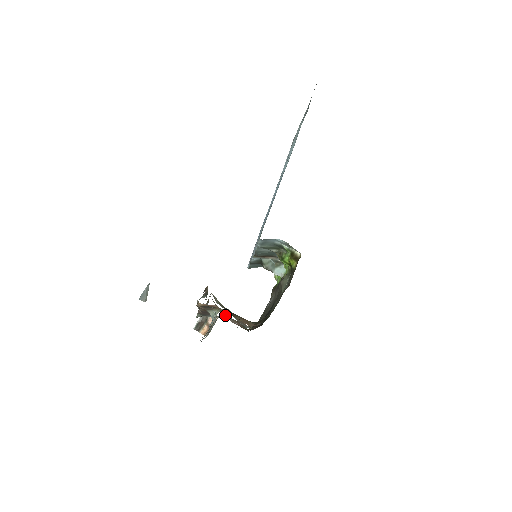
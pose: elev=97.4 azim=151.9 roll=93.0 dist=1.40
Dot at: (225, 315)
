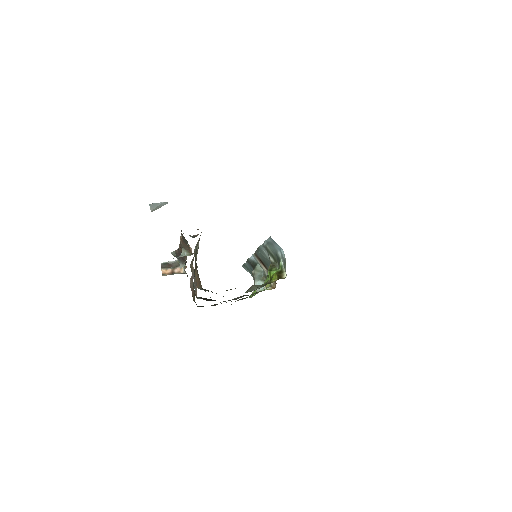
Dot at: occluded
